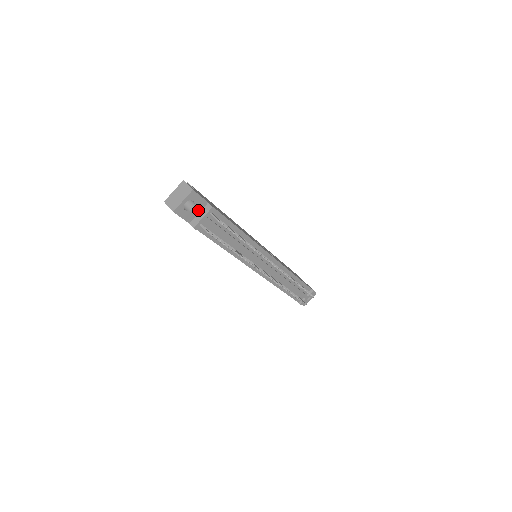
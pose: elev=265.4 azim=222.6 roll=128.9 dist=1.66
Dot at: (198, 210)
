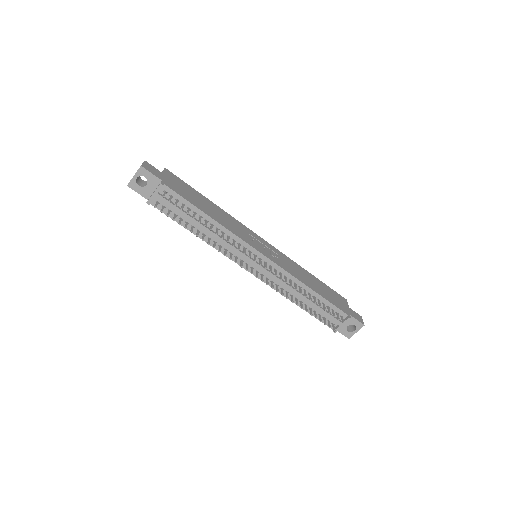
Dot at: (153, 187)
